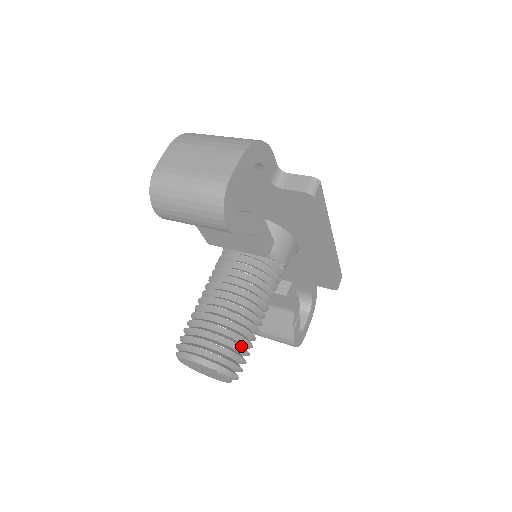
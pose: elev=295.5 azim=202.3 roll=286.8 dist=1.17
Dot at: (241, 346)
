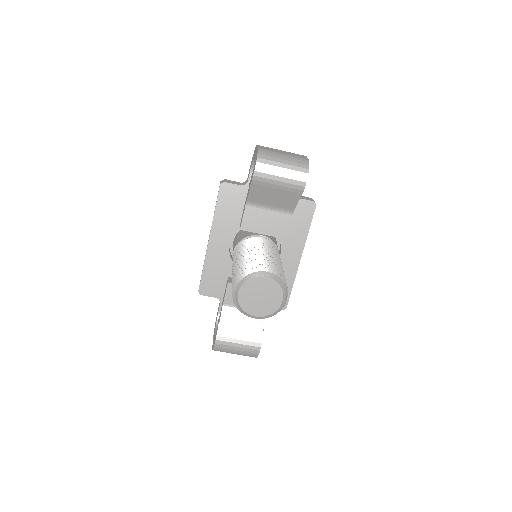
Dot at: occluded
